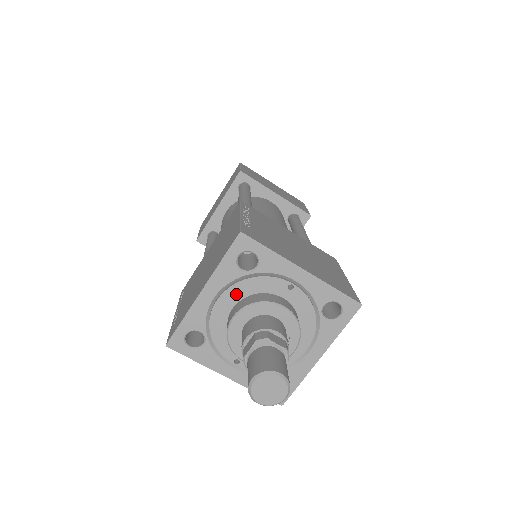
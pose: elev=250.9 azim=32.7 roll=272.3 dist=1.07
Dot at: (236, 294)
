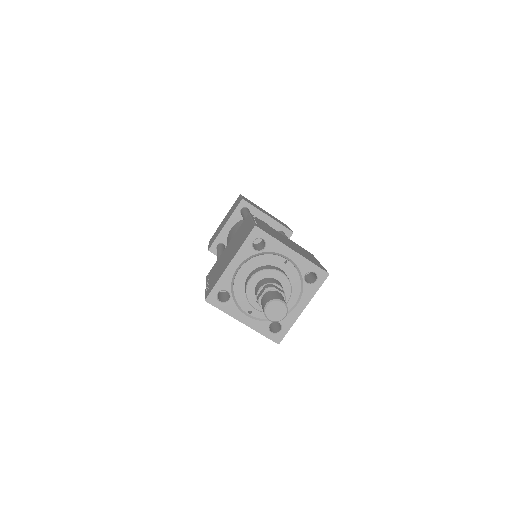
Dot at: (251, 266)
